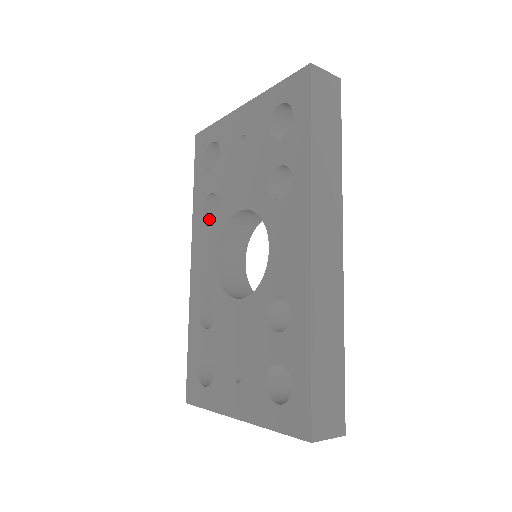
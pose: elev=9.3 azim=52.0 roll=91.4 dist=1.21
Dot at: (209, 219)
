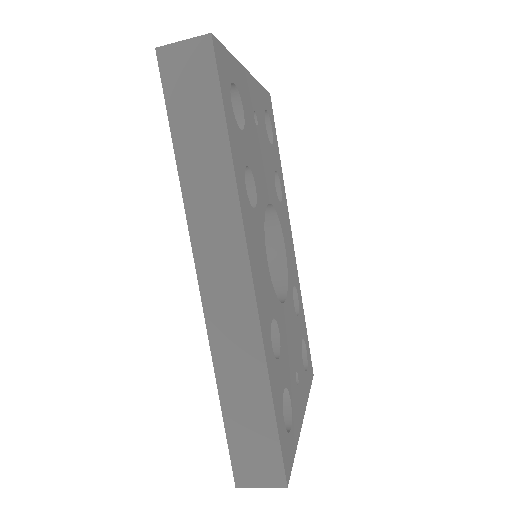
Dot at: occluded
